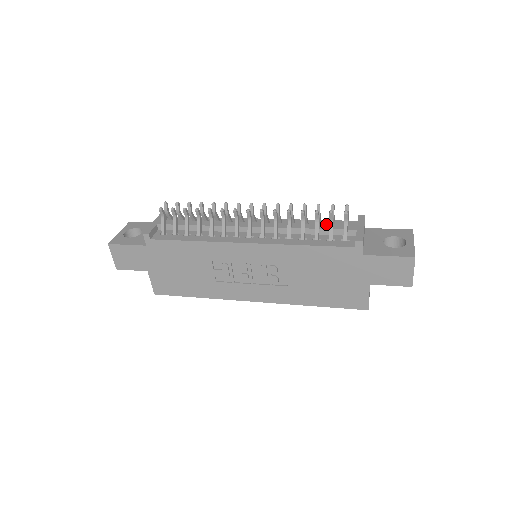
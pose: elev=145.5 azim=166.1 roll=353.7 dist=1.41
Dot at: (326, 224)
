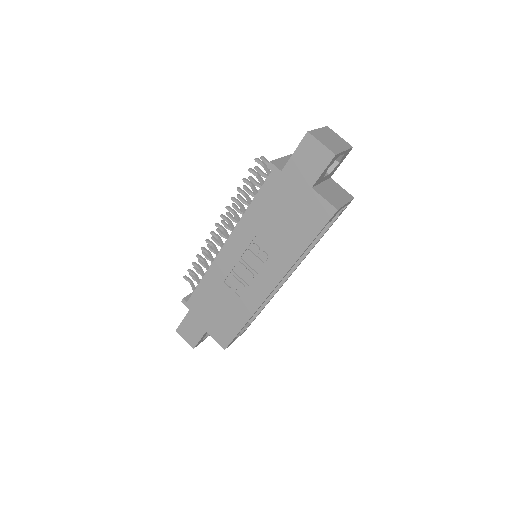
Dot at: occluded
